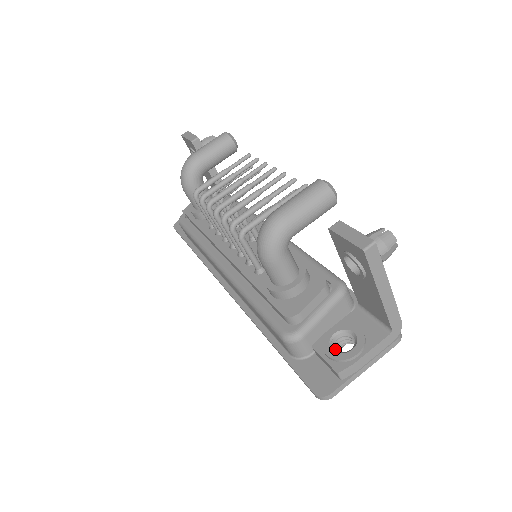
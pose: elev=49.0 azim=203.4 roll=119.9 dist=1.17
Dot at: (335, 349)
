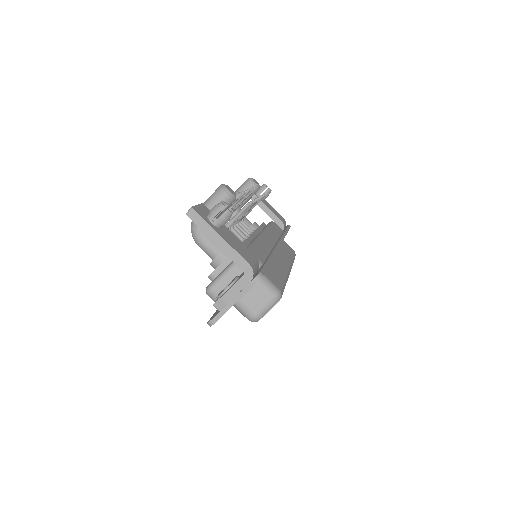
Dot at: occluded
